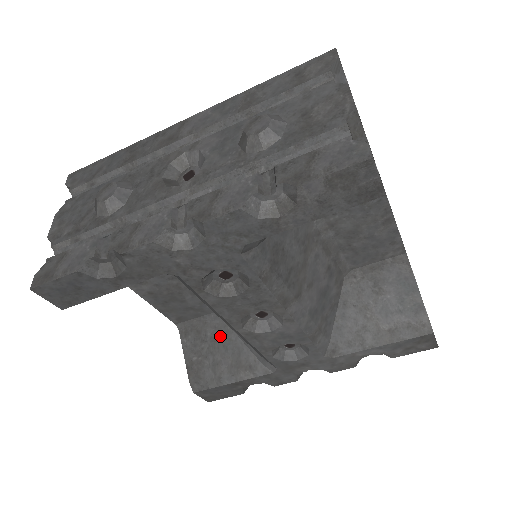
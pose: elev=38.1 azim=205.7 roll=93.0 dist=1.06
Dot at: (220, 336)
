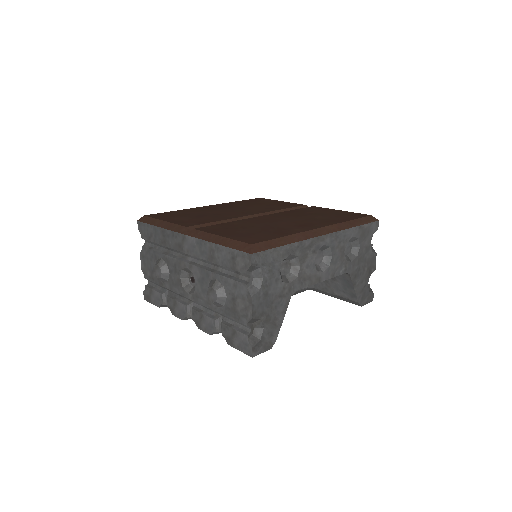
Dot at: occluded
